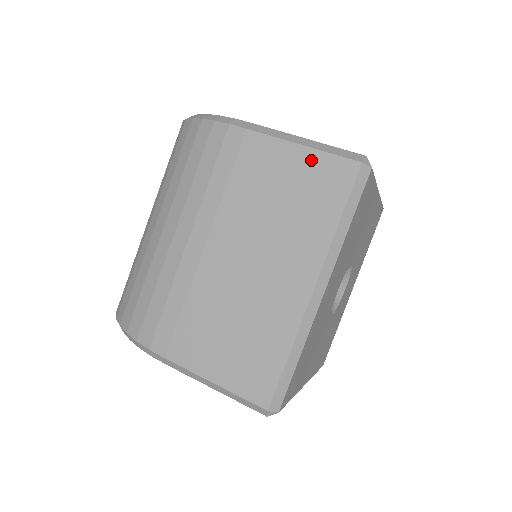
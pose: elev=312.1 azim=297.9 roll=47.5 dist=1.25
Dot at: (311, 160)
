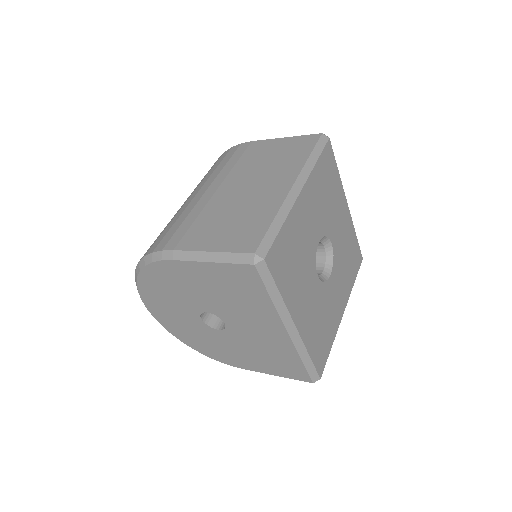
Dot at: (291, 140)
